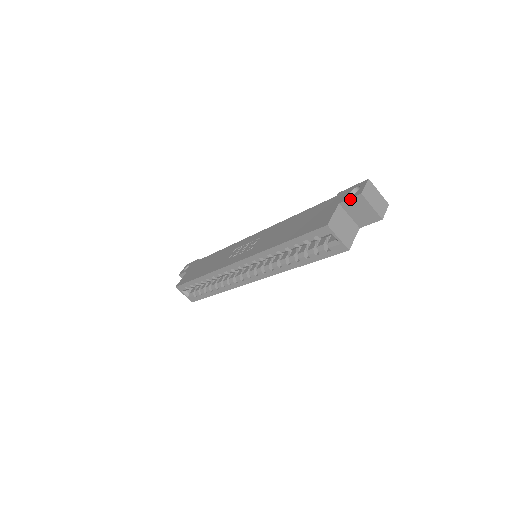
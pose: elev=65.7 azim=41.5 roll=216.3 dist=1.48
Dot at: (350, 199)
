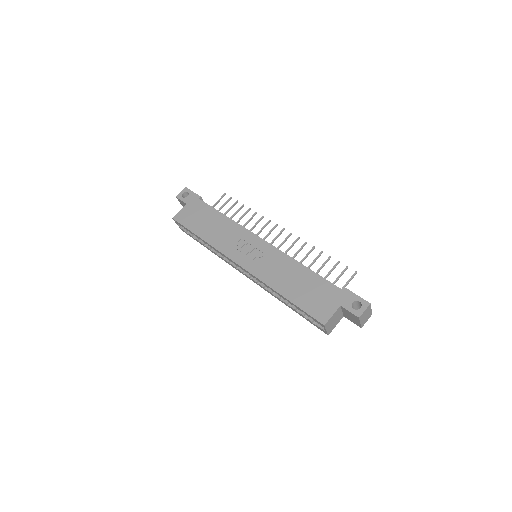
Dot at: (350, 312)
